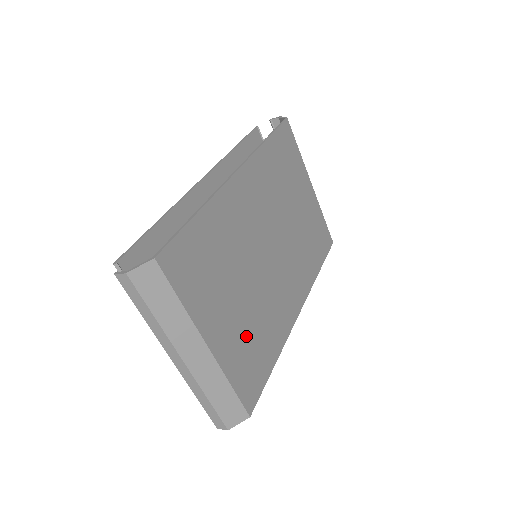
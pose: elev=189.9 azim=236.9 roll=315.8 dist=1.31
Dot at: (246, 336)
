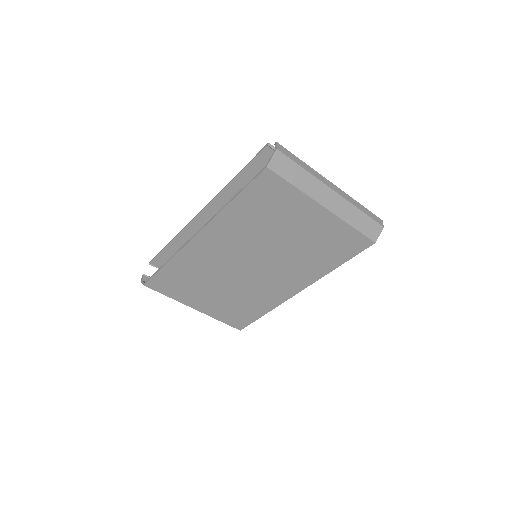
Dot at: (229, 305)
